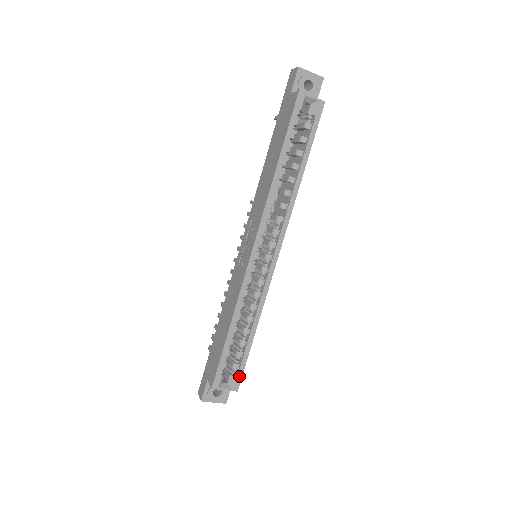
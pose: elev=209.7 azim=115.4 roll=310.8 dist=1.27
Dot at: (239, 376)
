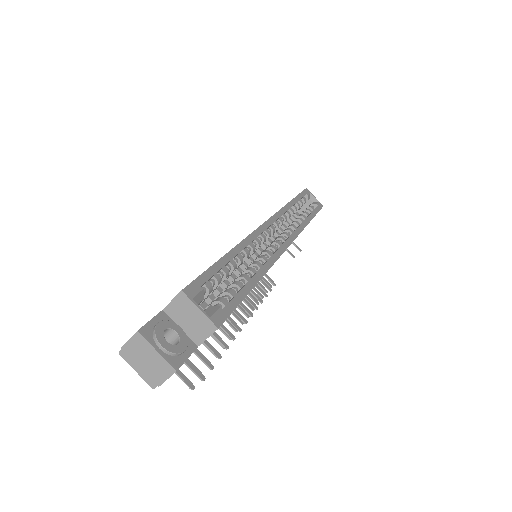
Dot at: (226, 311)
